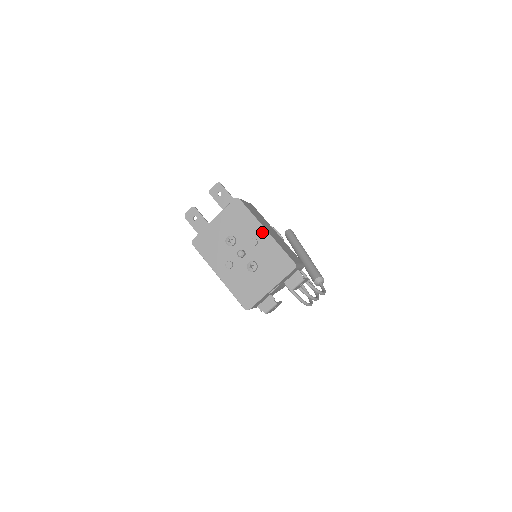
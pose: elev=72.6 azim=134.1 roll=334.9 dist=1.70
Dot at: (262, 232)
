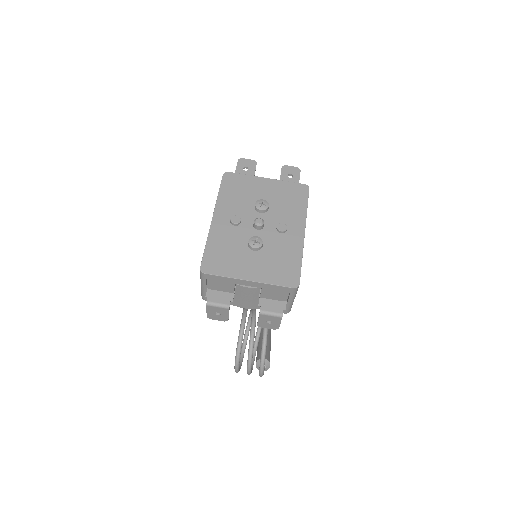
Dot at: (299, 230)
